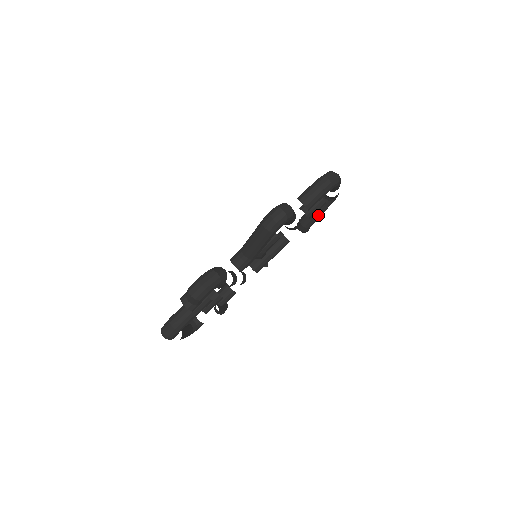
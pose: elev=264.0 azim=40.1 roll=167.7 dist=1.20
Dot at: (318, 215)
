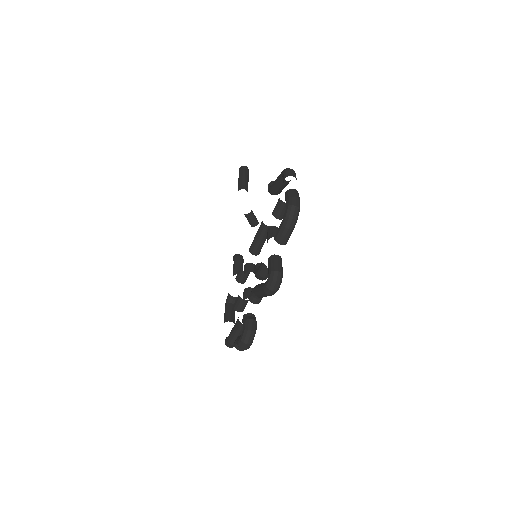
Dot at: (284, 187)
